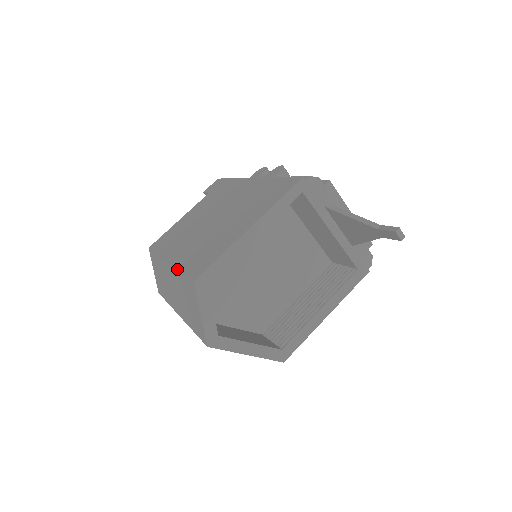
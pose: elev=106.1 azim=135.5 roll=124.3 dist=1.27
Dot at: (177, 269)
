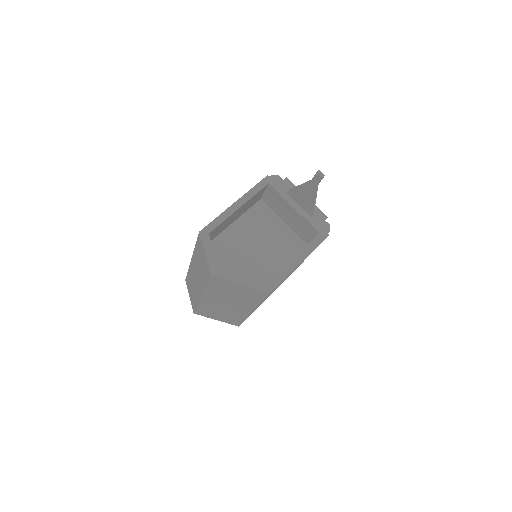
Dot at: (194, 248)
